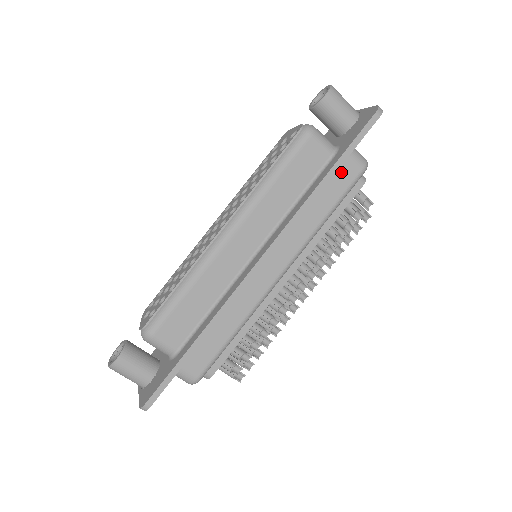
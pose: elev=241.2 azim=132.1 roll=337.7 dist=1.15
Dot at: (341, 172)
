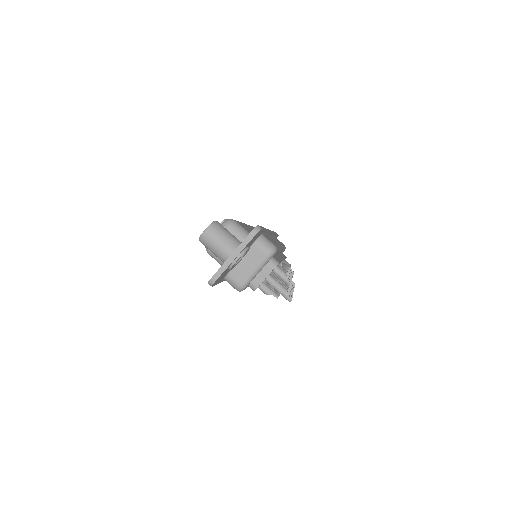
Dot at: occluded
